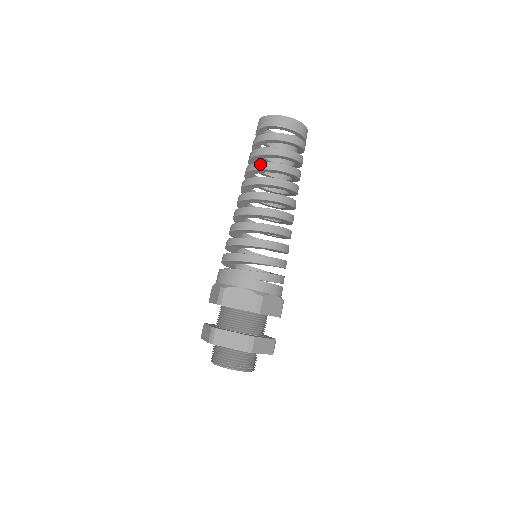
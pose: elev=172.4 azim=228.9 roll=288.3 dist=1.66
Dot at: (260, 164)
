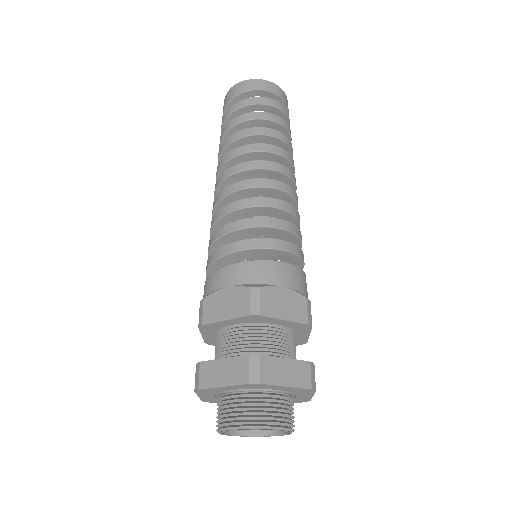
Dot at: (263, 129)
